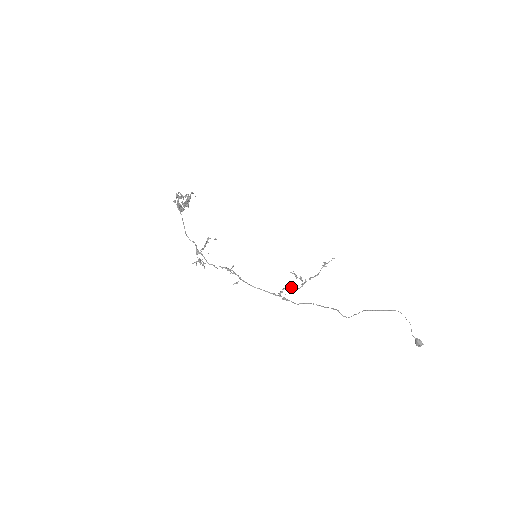
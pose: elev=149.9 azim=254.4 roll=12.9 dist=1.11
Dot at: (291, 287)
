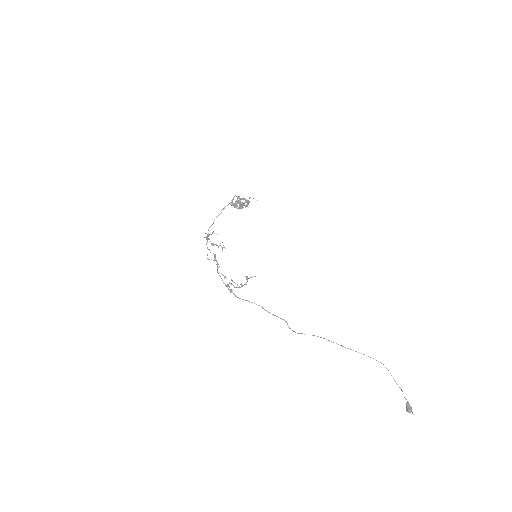
Dot at: occluded
